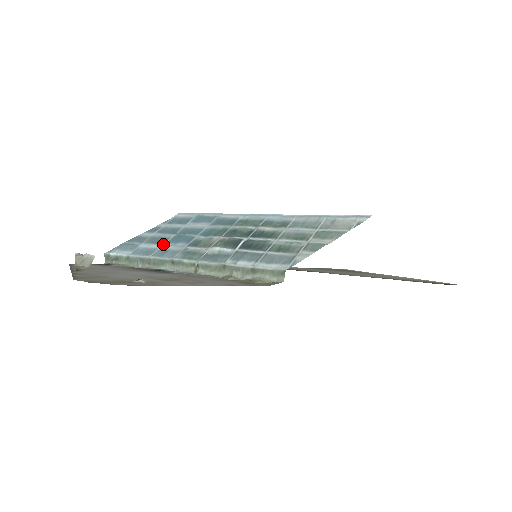
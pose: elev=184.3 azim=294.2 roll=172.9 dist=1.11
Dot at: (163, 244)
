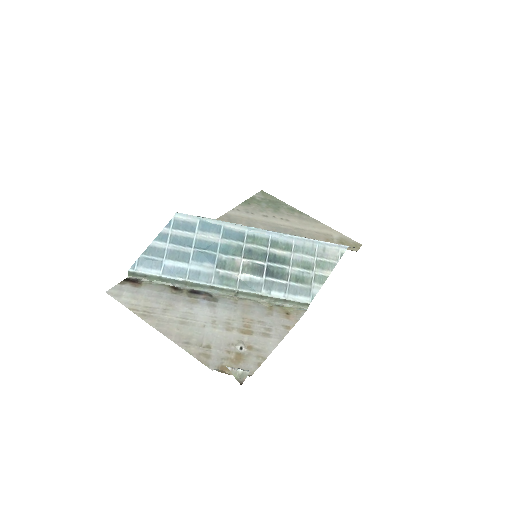
Dot at: (189, 263)
